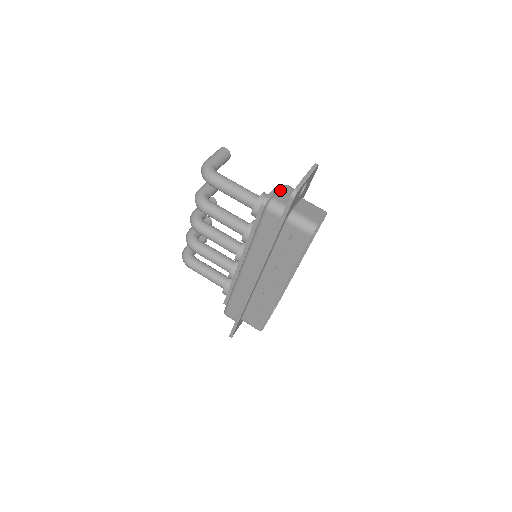
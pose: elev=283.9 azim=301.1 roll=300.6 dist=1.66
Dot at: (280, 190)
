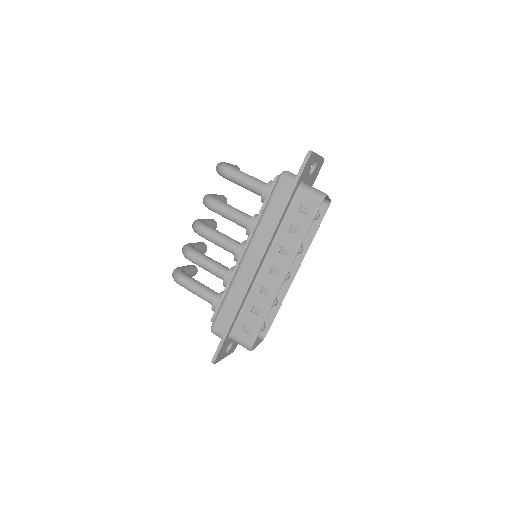
Dot at: occluded
